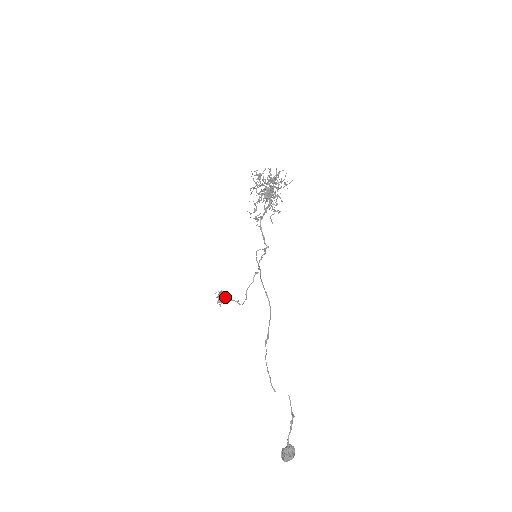
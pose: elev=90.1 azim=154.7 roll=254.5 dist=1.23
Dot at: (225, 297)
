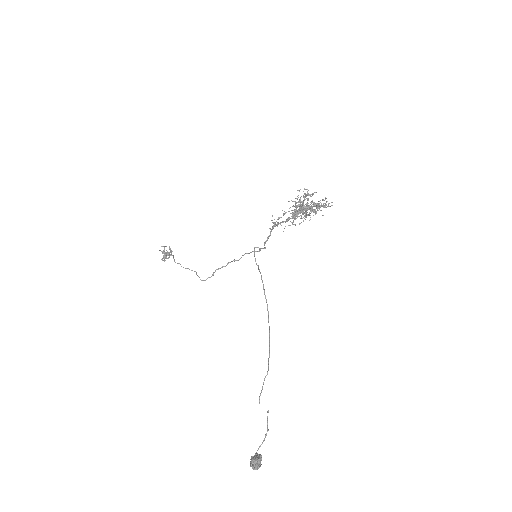
Dot at: occluded
